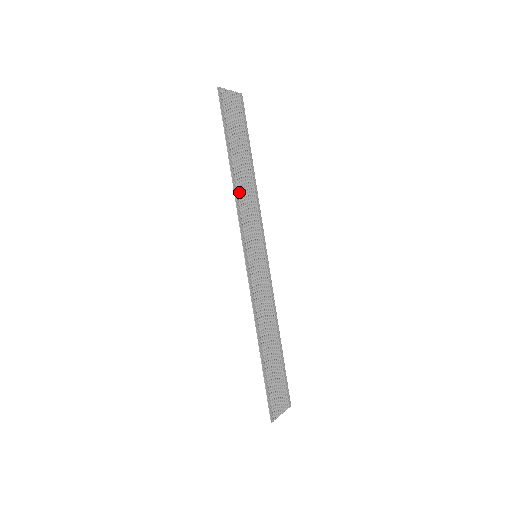
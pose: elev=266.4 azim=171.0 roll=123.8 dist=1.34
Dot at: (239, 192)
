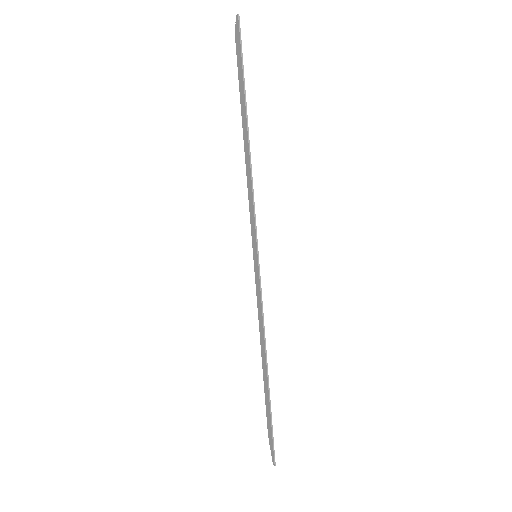
Dot at: occluded
